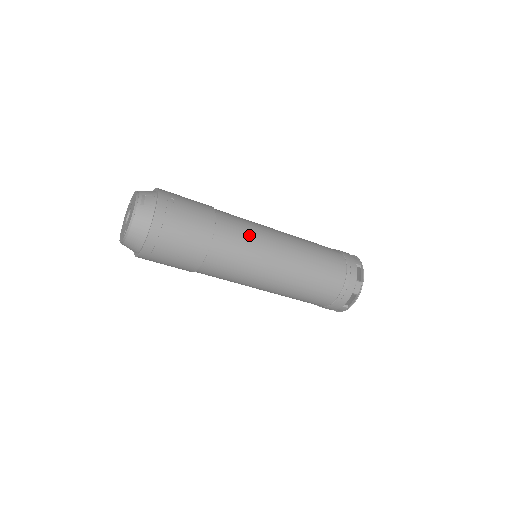
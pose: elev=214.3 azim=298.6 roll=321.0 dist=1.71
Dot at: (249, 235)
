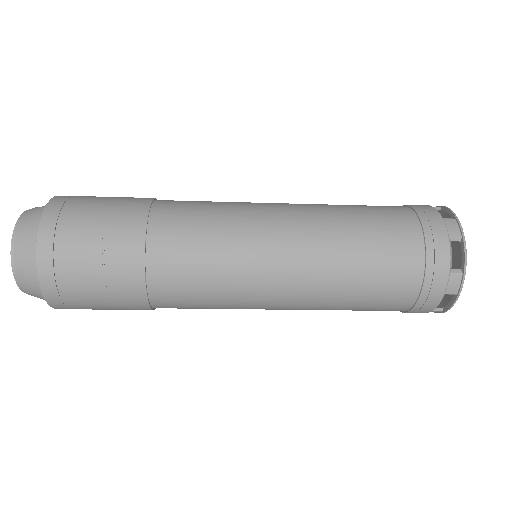
Dot at: (215, 204)
